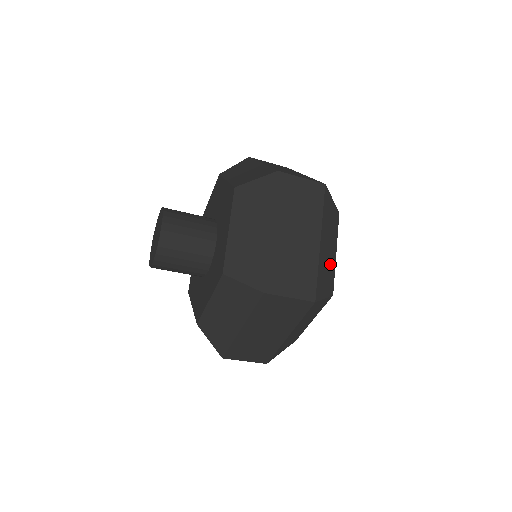
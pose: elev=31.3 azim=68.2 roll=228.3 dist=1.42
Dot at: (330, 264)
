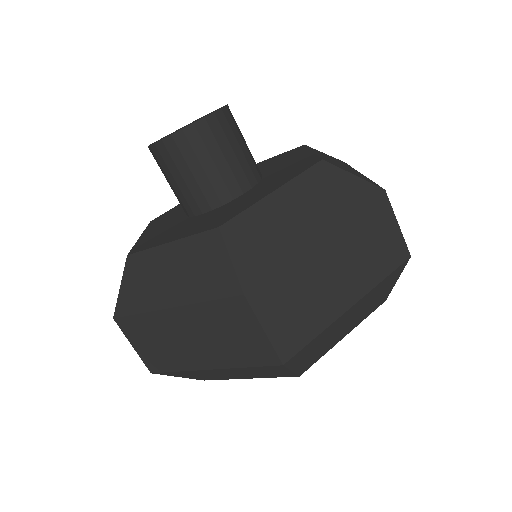
Dot at: occluded
